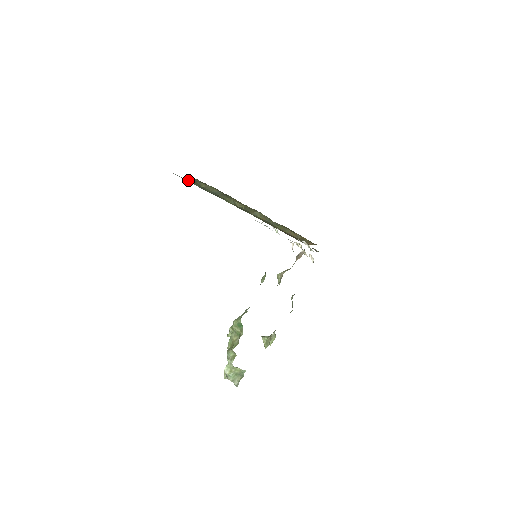
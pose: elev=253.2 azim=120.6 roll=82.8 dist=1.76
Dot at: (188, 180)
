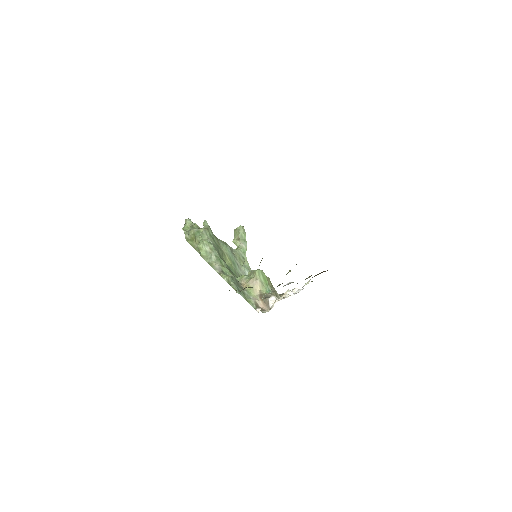
Dot at: occluded
